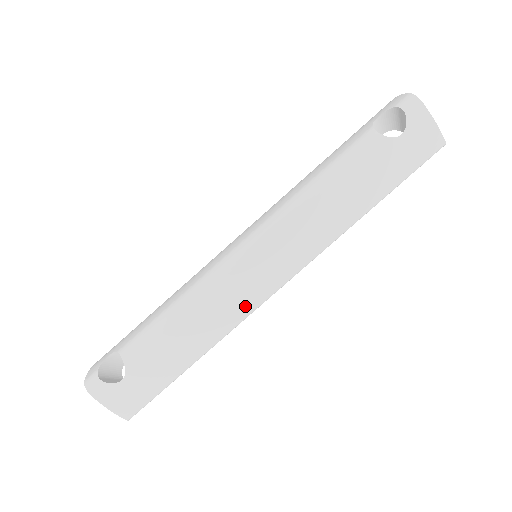
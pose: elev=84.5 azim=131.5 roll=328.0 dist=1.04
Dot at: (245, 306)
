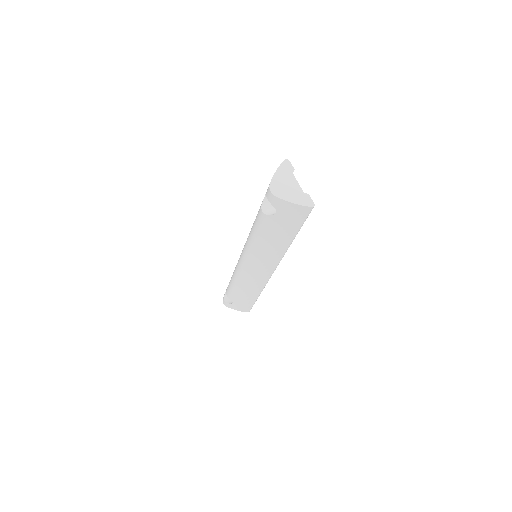
Dot at: (261, 281)
